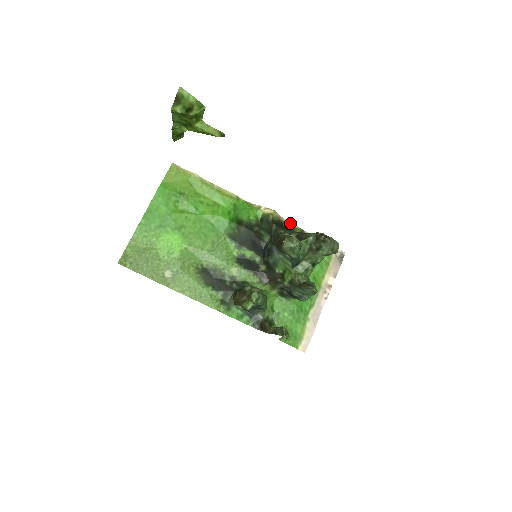
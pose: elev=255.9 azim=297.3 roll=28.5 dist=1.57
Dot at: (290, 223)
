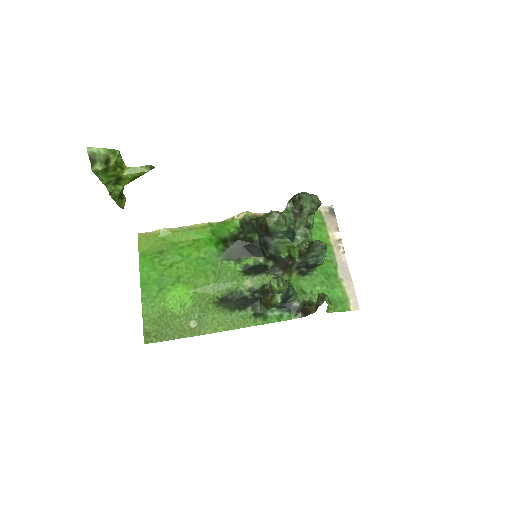
Dot at: occluded
